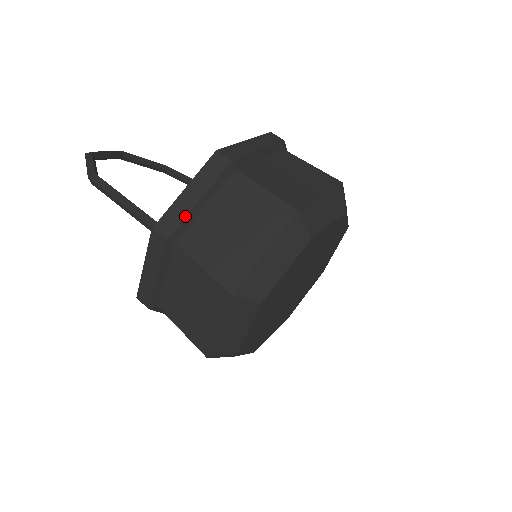
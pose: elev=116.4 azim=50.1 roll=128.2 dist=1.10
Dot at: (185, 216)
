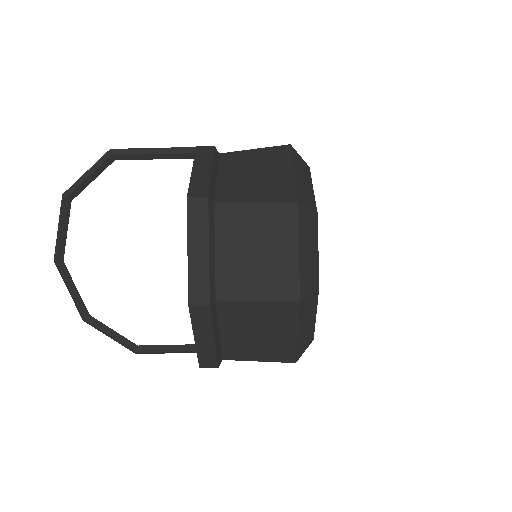
Dot at: occluded
